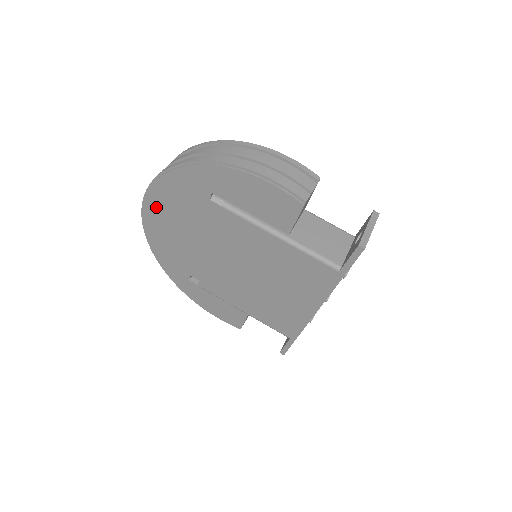
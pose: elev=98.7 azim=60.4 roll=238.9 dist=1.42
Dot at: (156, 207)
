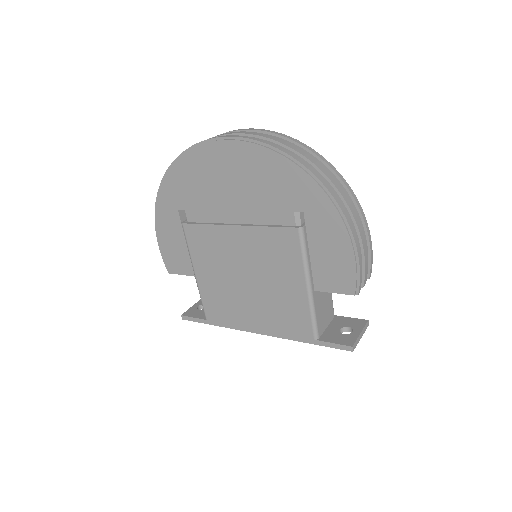
Dot at: (238, 155)
